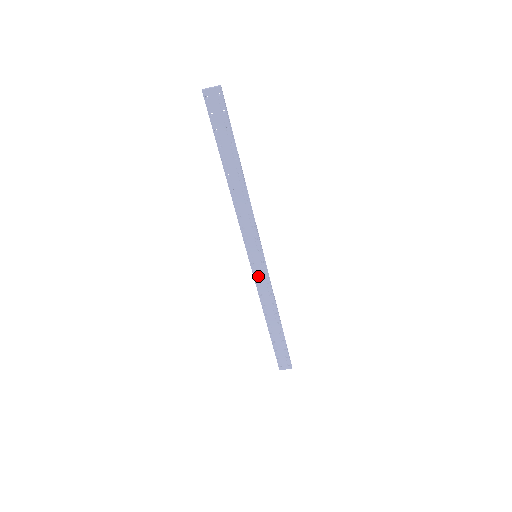
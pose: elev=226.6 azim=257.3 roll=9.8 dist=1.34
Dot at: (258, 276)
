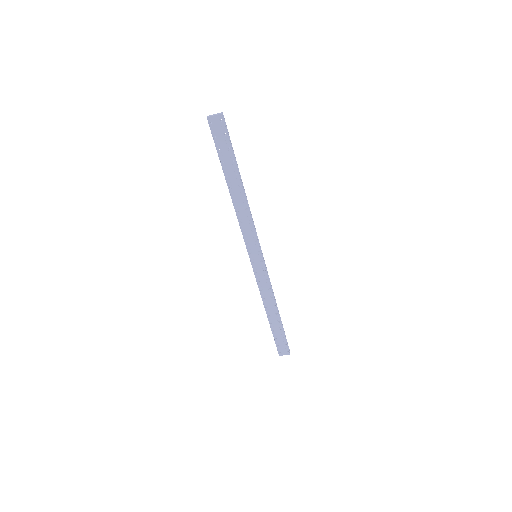
Dot at: (258, 273)
